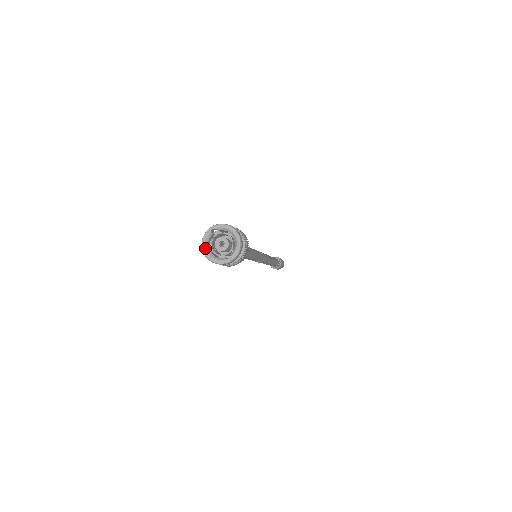
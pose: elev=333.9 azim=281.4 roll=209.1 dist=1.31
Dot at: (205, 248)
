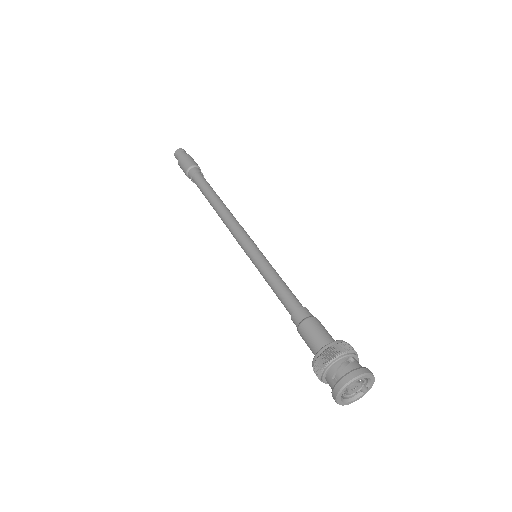
Dot at: (342, 403)
